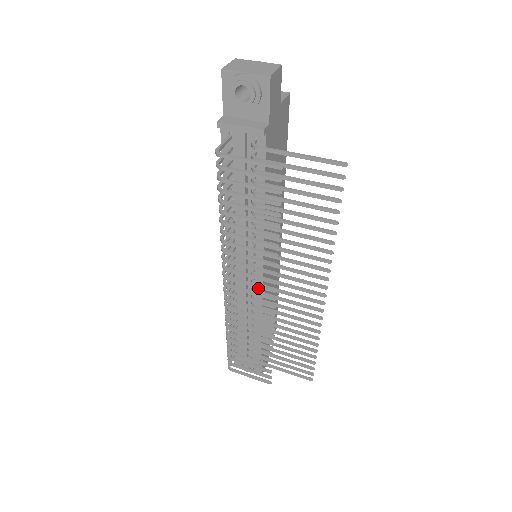
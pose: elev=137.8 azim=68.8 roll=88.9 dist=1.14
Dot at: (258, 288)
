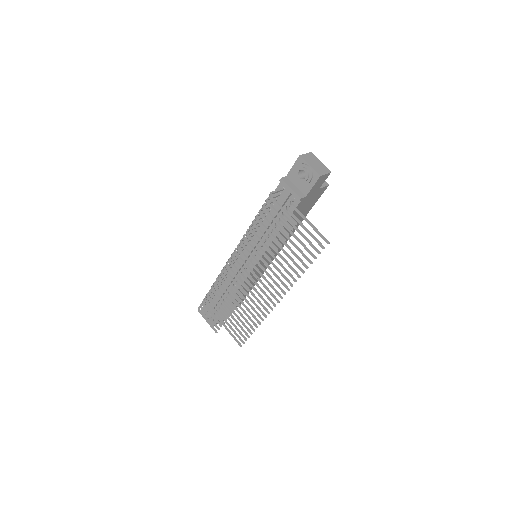
Dot at: (245, 274)
